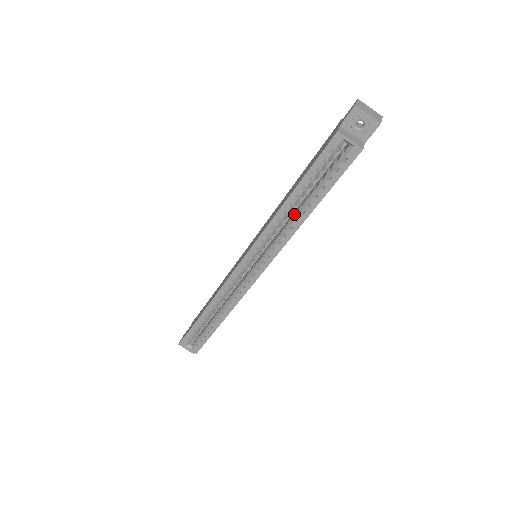
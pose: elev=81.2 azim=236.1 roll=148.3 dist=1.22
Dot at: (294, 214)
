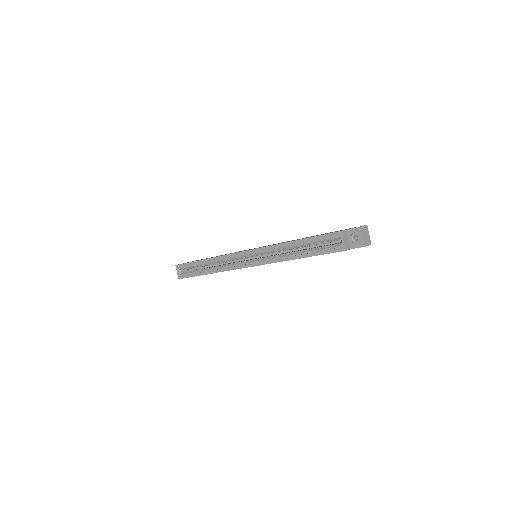
Dot at: occluded
